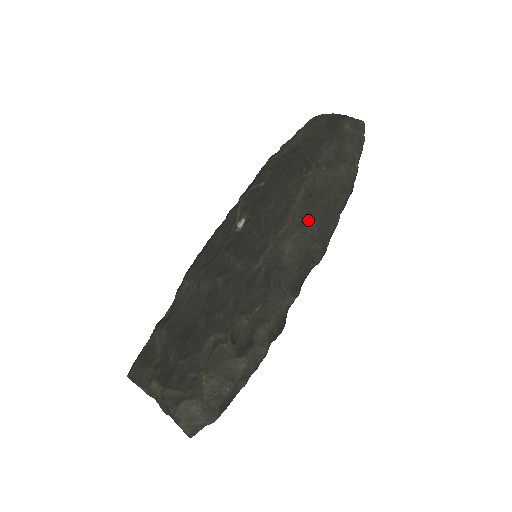
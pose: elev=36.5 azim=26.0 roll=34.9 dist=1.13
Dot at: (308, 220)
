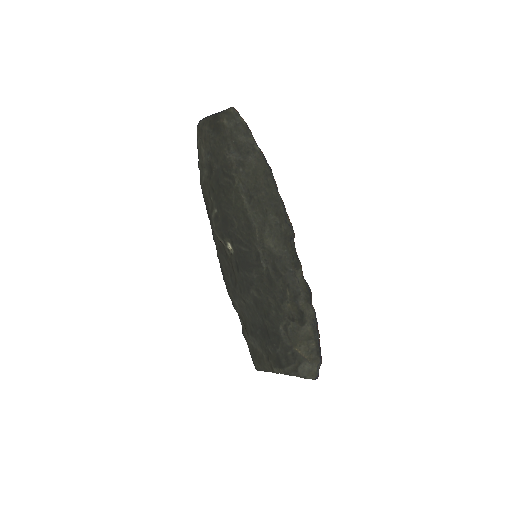
Dot at: (264, 215)
